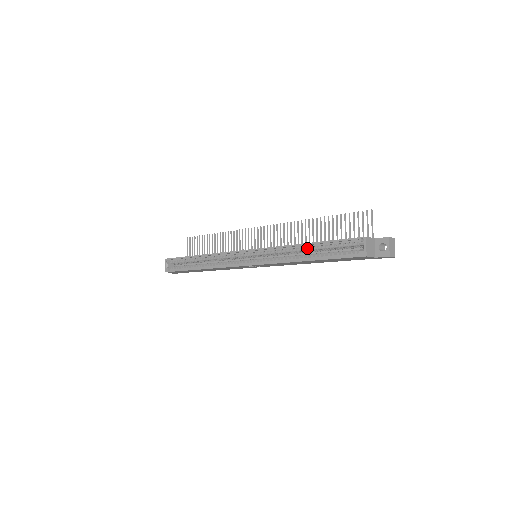
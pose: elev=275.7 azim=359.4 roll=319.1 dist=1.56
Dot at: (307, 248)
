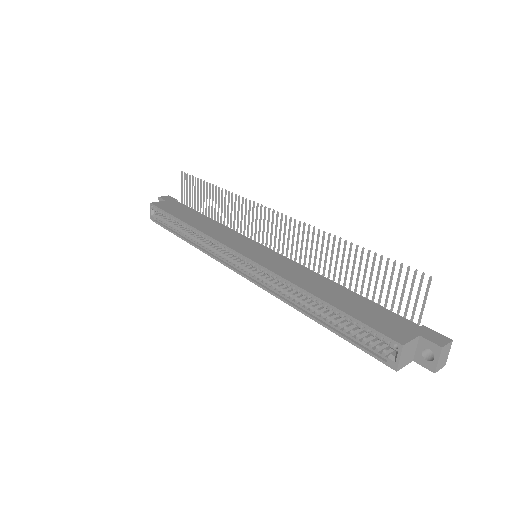
Dot at: (317, 302)
